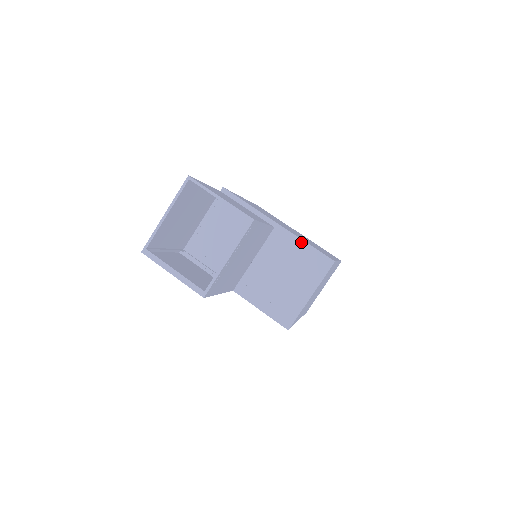
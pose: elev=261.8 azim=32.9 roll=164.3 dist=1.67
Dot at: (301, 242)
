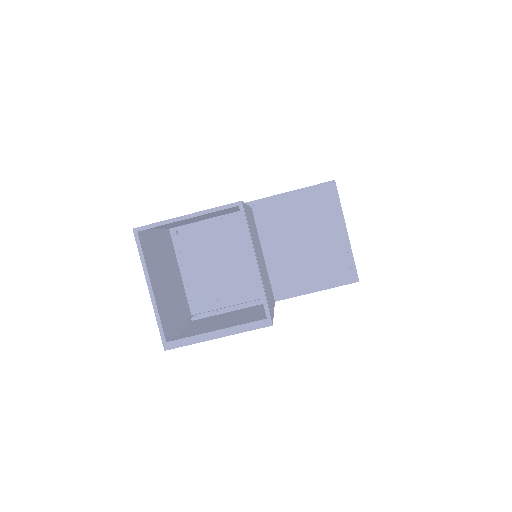
Dot at: (288, 195)
